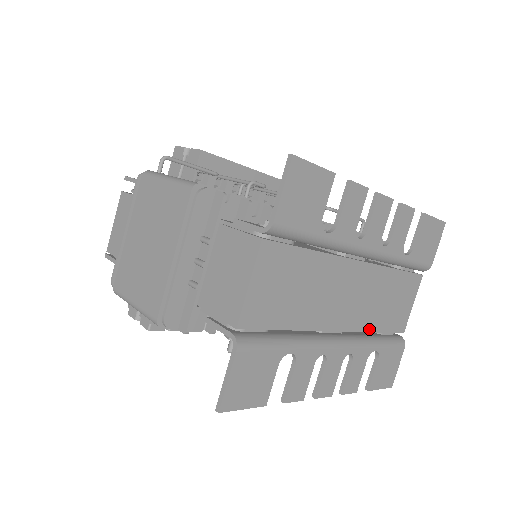
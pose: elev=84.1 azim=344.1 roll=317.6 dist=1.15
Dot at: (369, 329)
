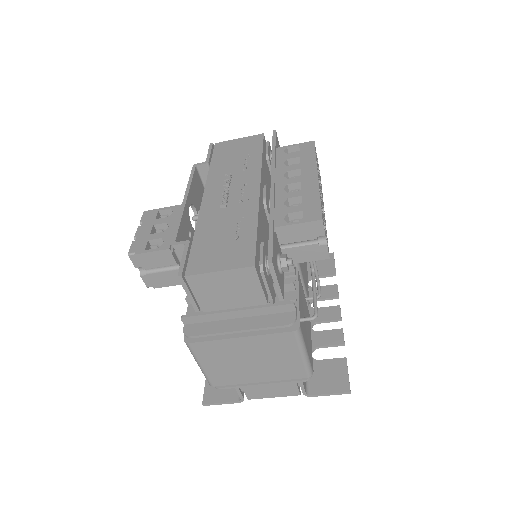
Dot at: occluded
